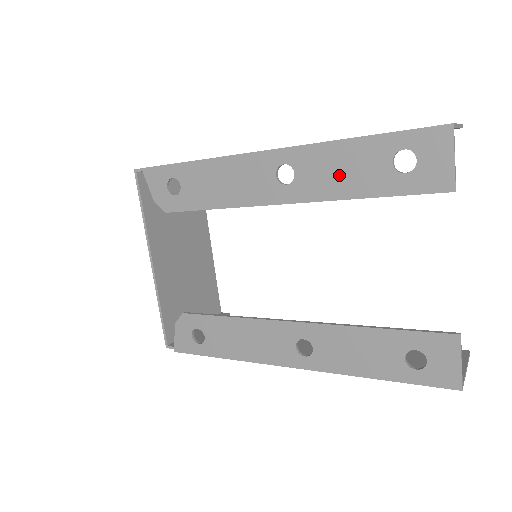
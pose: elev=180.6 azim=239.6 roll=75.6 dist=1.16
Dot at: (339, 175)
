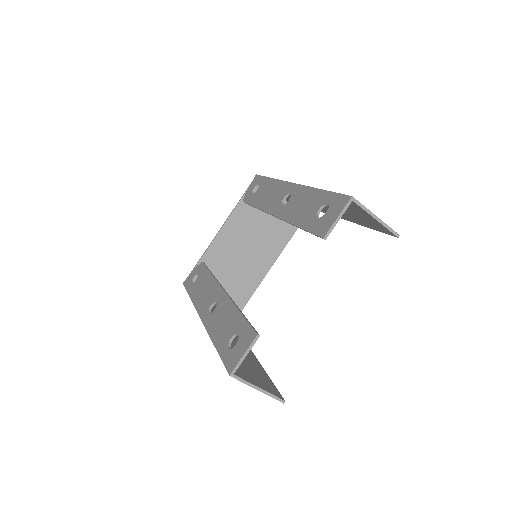
Dot at: (299, 208)
